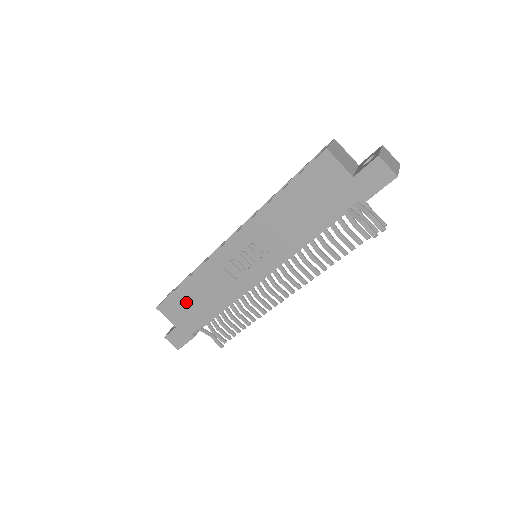
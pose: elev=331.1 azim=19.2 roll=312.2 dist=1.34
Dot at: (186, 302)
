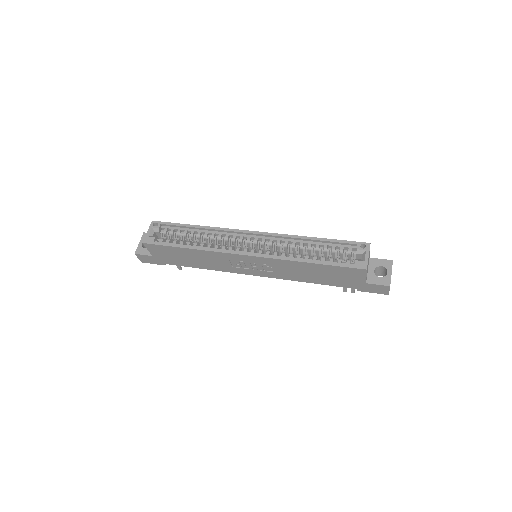
Dot at: (176, 254)
